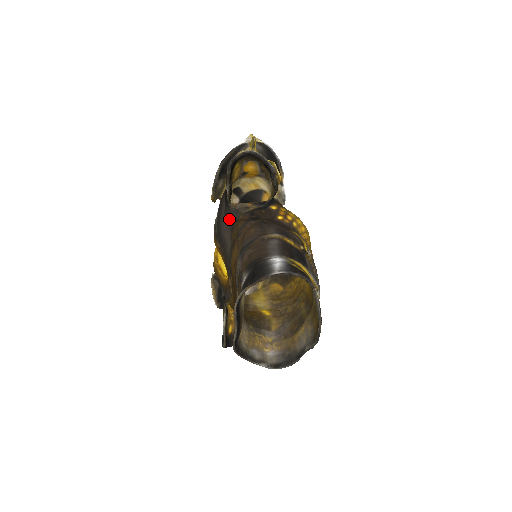
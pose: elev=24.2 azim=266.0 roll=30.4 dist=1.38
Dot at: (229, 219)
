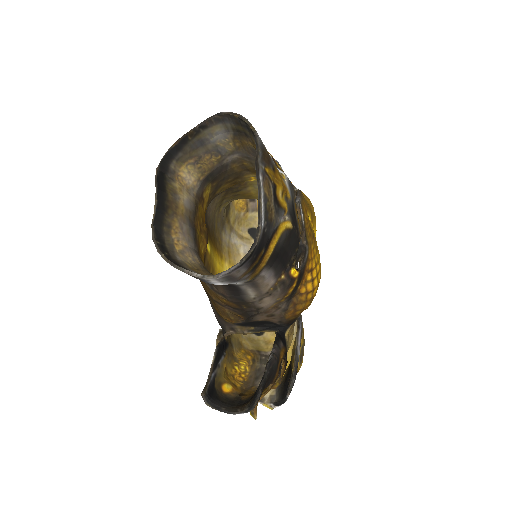
Dot at: occluded
